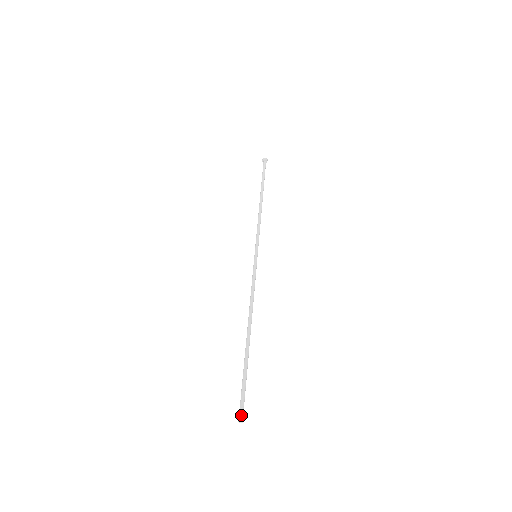
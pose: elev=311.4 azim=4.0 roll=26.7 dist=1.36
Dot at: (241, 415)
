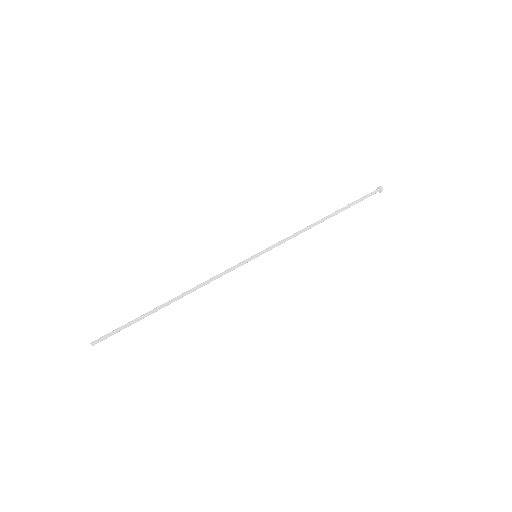
Dot at: (96, 341)
